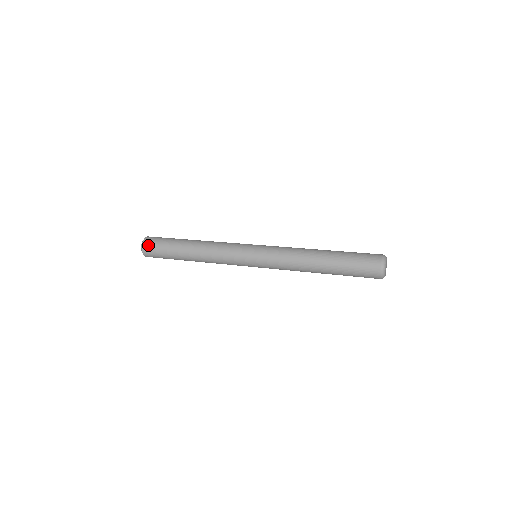
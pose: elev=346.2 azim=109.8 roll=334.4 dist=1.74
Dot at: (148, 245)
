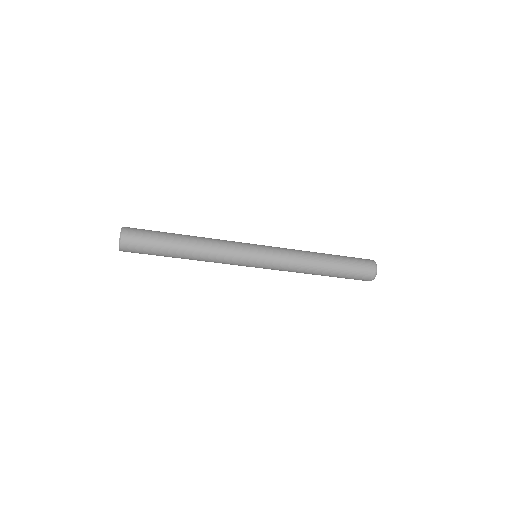
Dot at: (132, 228)
